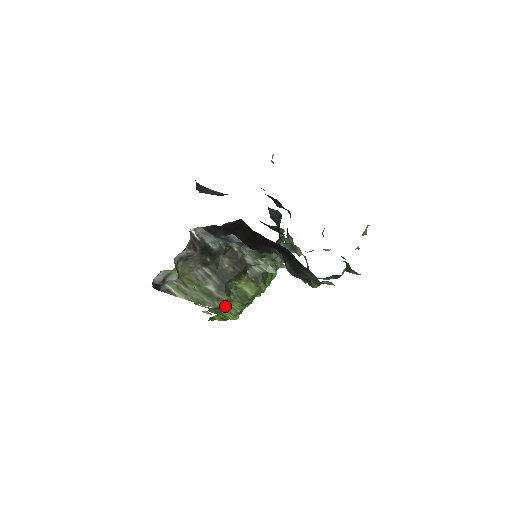
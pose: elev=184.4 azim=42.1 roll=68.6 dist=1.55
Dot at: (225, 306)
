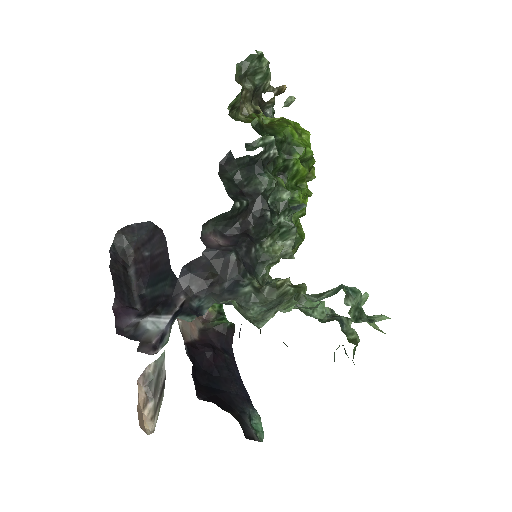
Dot at: occluded
